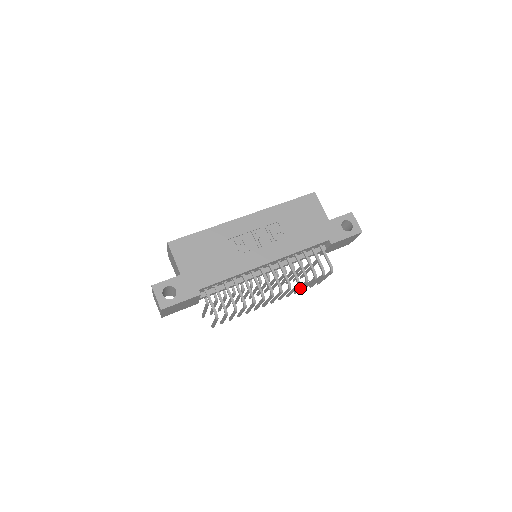
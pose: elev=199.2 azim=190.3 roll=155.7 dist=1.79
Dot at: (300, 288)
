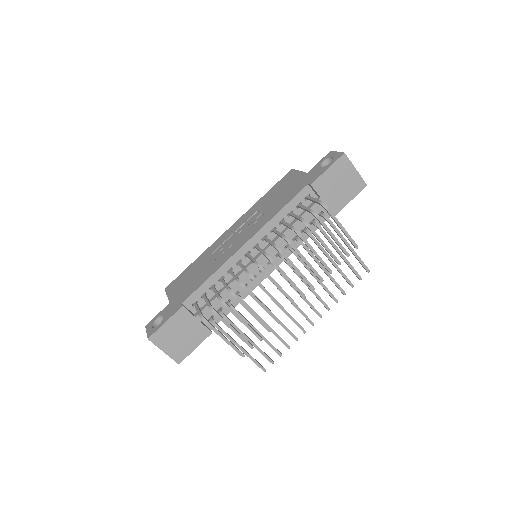
Dot at: occluded
